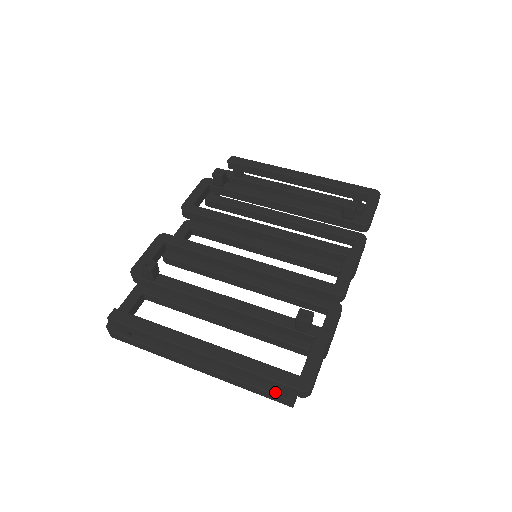
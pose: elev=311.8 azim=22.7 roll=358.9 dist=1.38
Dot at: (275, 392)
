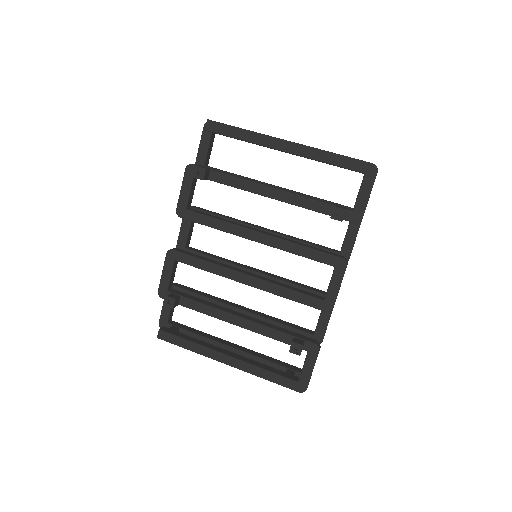
Dot at: occluded
